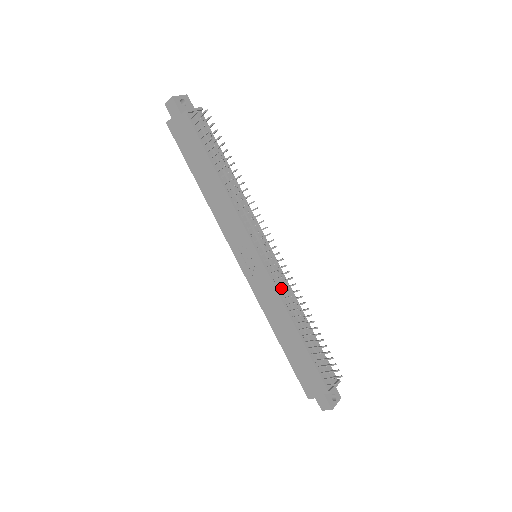
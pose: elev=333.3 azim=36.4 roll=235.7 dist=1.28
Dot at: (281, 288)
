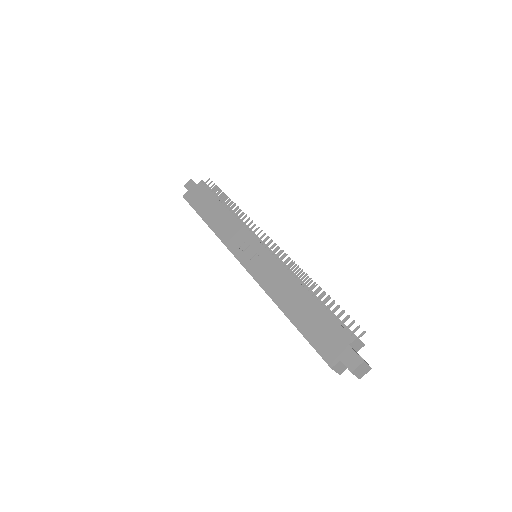
Dot at: occluded
